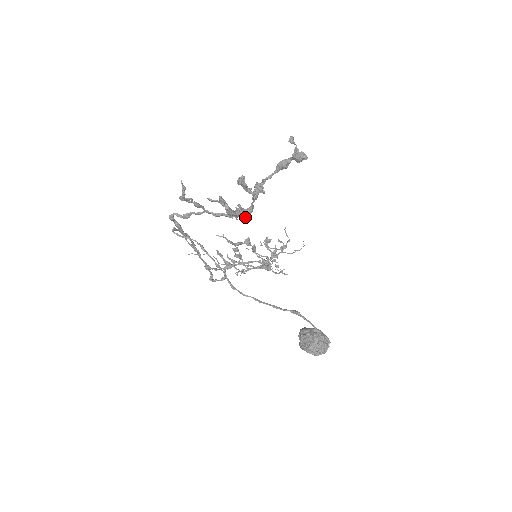
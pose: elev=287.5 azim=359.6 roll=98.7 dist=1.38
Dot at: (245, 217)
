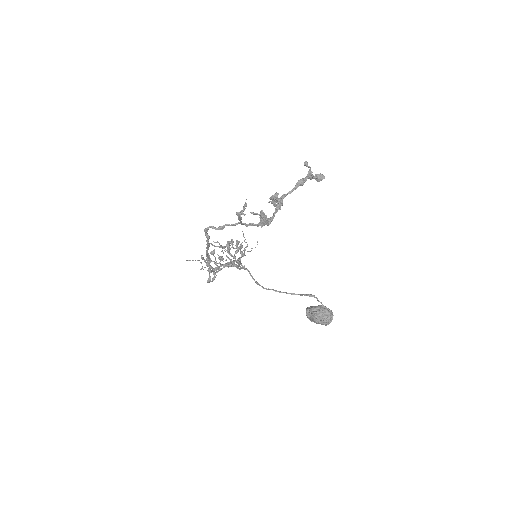
Dot at: (268, 225)
